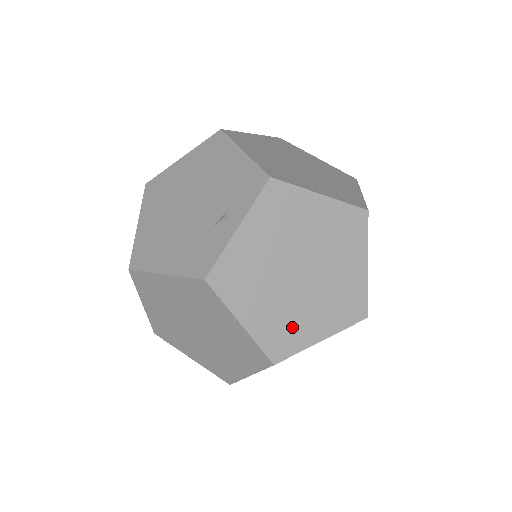
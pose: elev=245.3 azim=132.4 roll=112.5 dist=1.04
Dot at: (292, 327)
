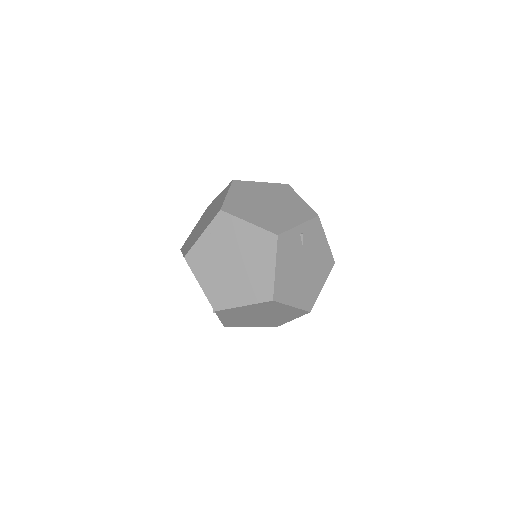
Dot at: (274, 322)
